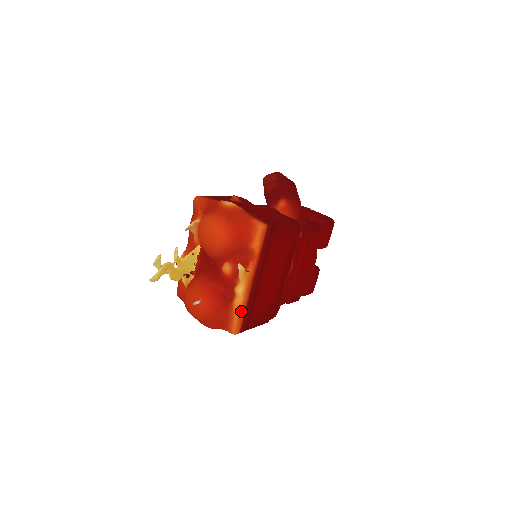
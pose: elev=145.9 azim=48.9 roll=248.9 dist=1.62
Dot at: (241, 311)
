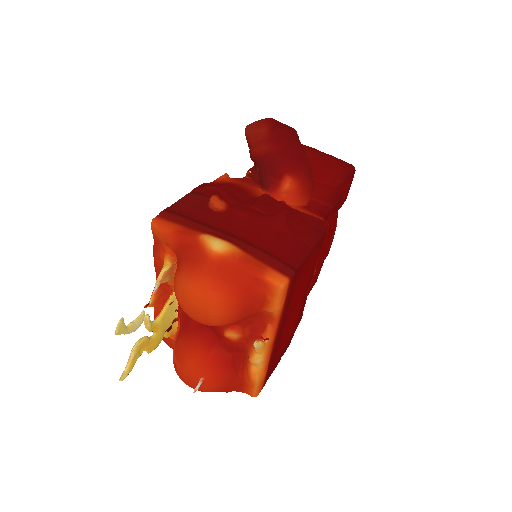
Dot at: (262, 378)
